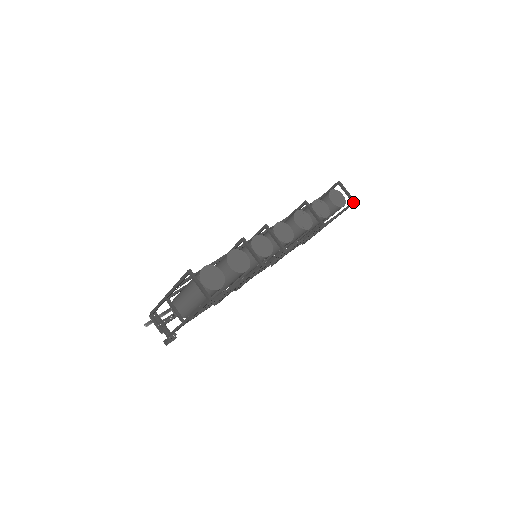
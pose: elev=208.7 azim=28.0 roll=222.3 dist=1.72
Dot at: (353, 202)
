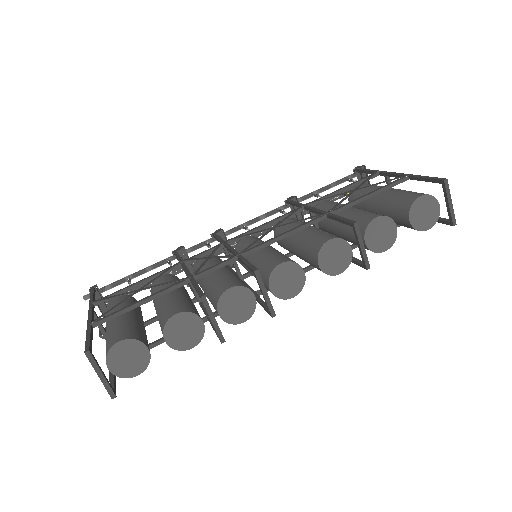
Dot at: (451, 223)
